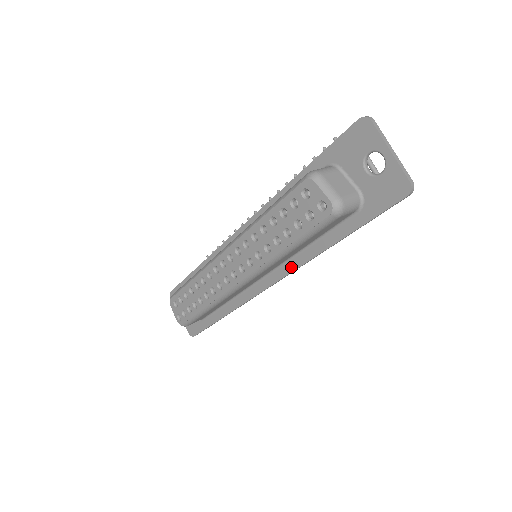
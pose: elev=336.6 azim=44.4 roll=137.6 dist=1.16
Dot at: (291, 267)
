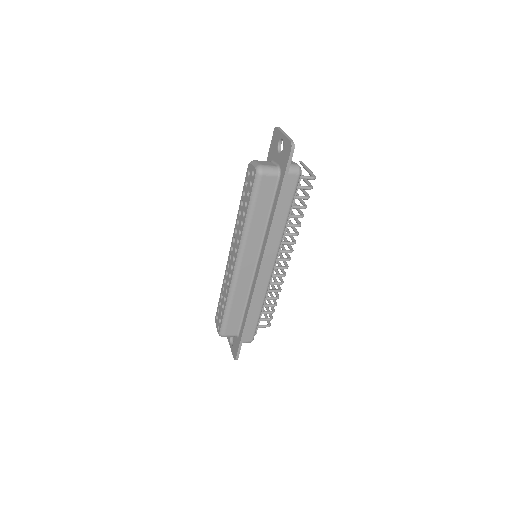
Dot at: (265, 243)
